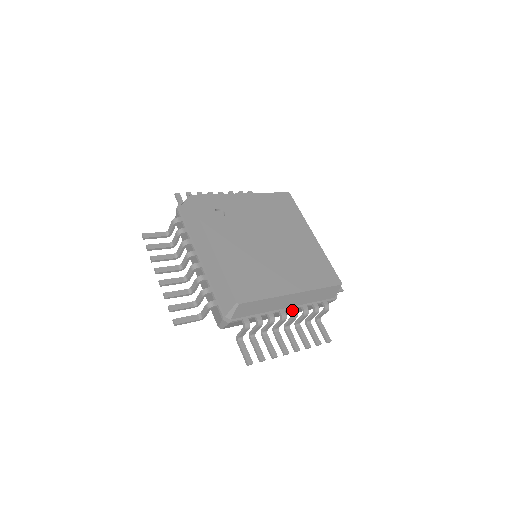
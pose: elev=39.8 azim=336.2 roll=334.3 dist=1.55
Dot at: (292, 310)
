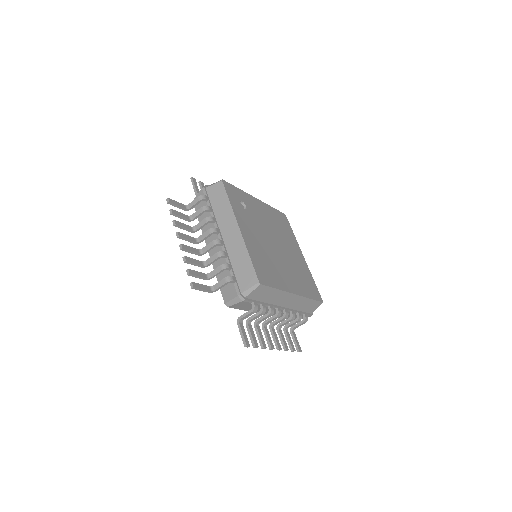
Dot at: (285, 310)
